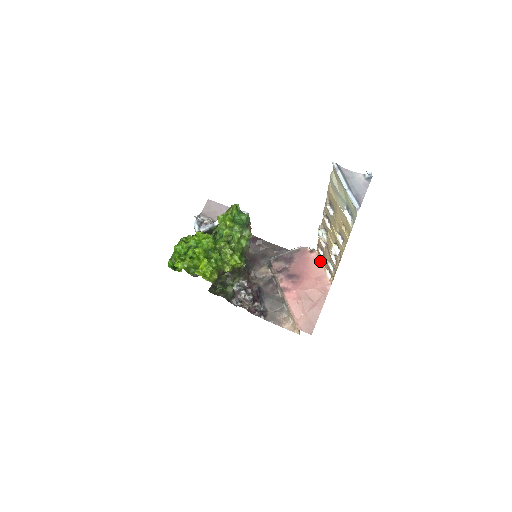
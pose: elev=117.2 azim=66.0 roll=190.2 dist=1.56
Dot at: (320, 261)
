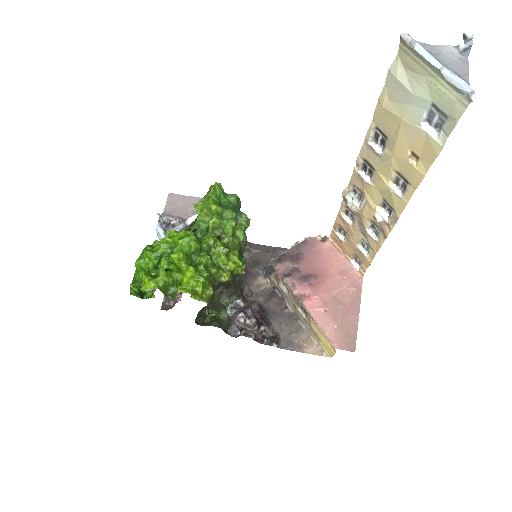
Dot at: (338, 250)
